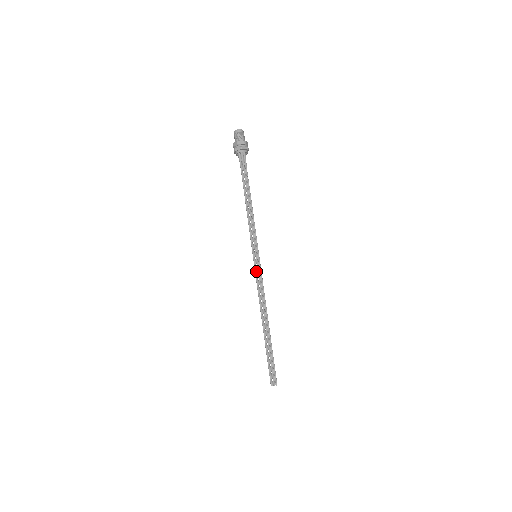
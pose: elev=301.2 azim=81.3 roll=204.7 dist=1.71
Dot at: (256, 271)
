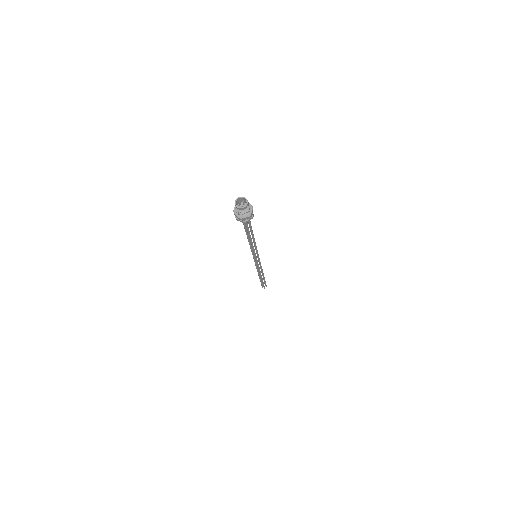
Dot at: (255, 262)
